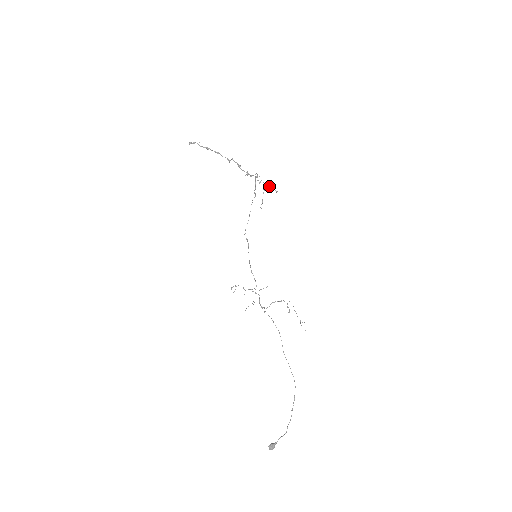
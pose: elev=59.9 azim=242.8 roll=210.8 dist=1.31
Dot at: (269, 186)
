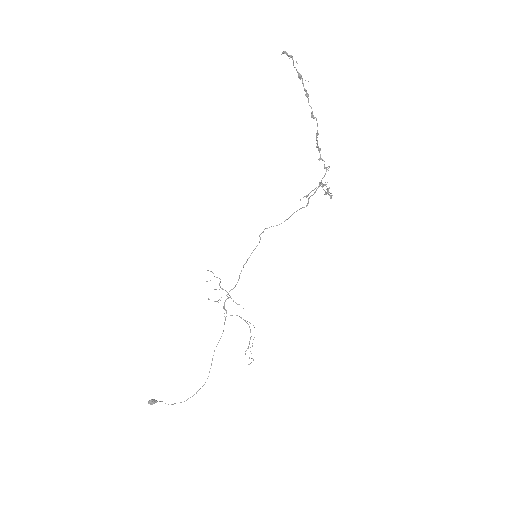
Dot at: (329, 194)
